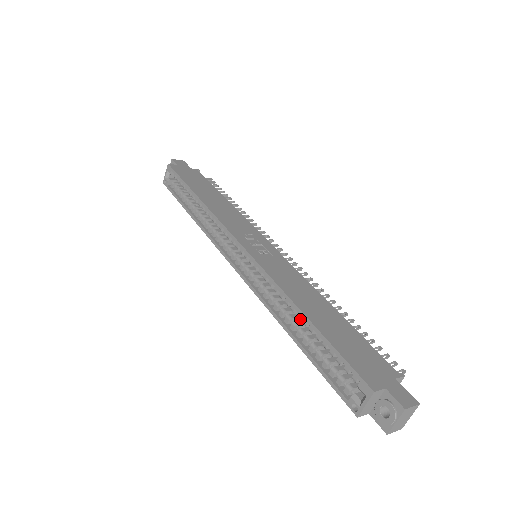
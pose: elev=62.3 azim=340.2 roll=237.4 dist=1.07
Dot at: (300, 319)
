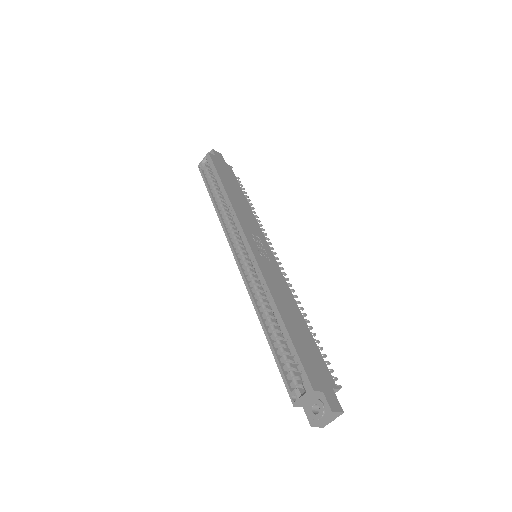
Dot at: (275, 318)
